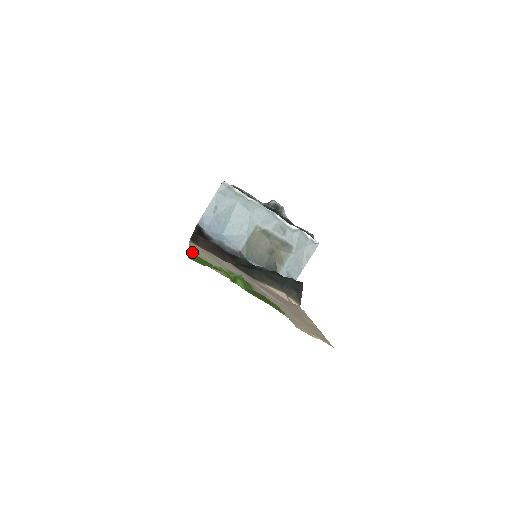
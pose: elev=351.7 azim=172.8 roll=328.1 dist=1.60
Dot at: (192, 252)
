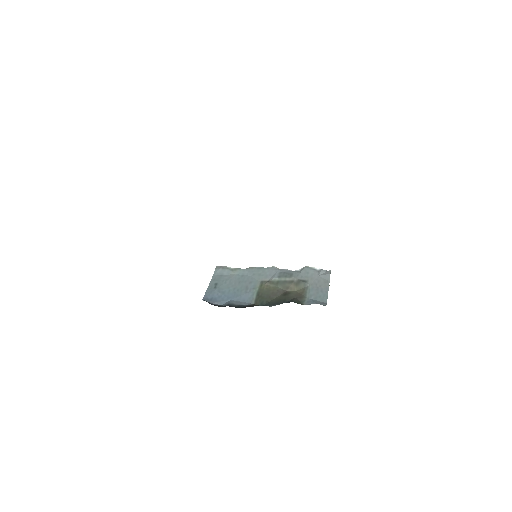
Dot at: occluded
